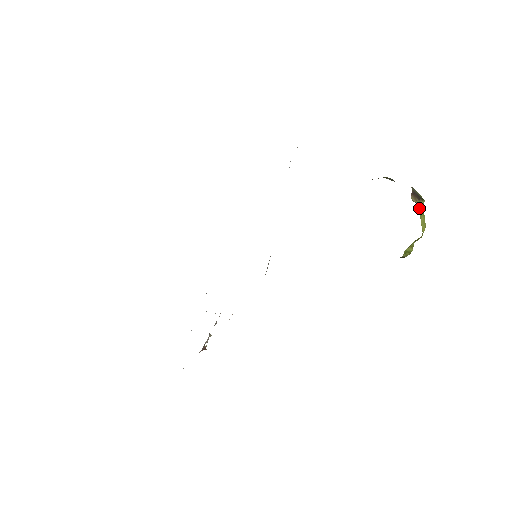
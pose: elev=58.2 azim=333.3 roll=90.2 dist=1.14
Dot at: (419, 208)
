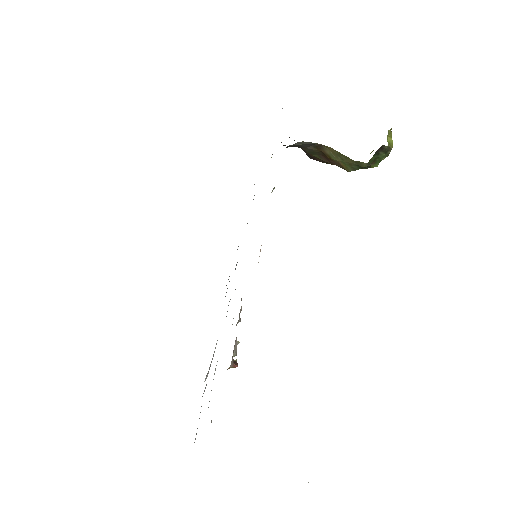
Dot at: occluded
